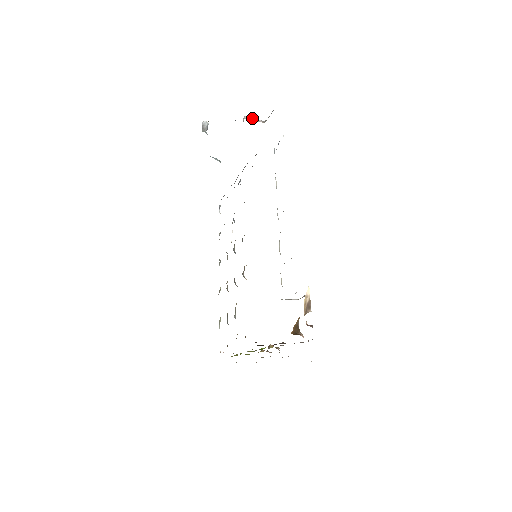
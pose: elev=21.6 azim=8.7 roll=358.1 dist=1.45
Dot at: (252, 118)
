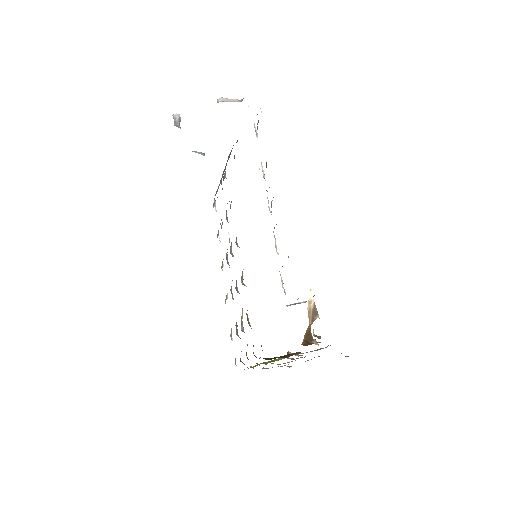
Dot at: (226, 99)
